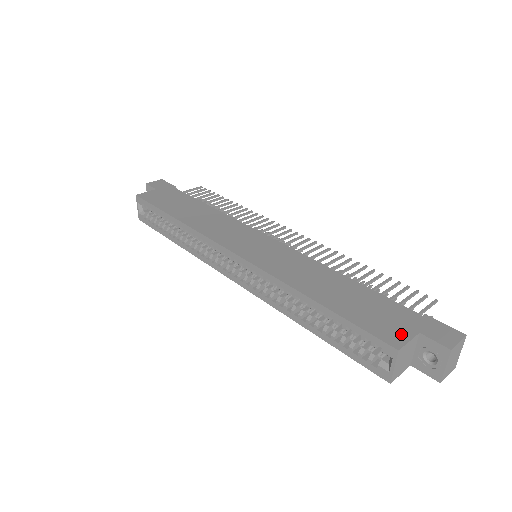
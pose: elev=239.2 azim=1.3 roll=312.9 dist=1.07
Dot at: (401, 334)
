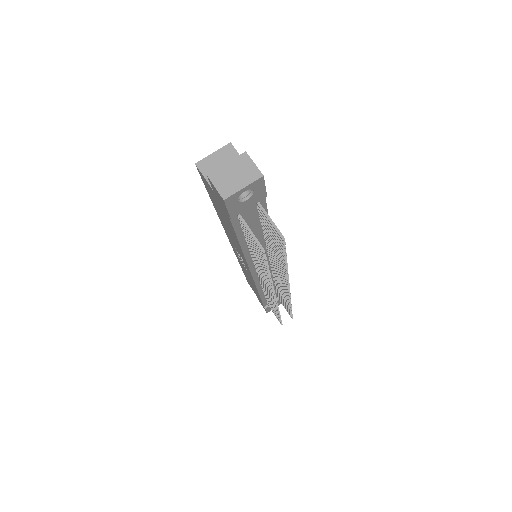
Dot at: occluded
